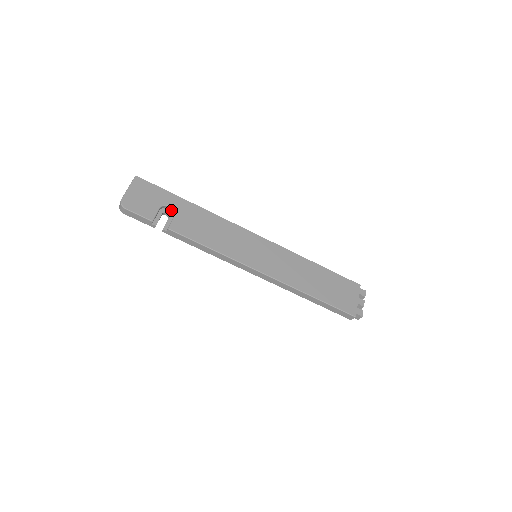
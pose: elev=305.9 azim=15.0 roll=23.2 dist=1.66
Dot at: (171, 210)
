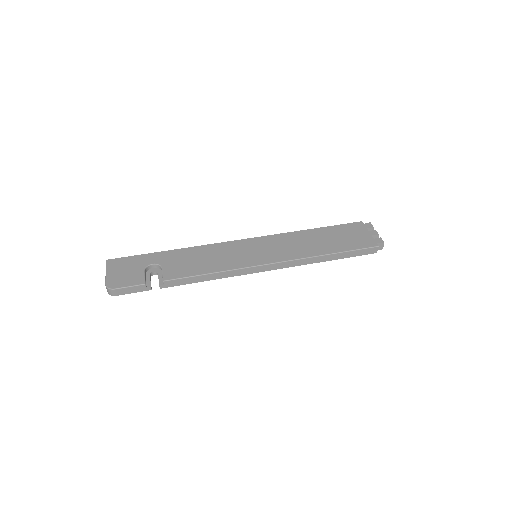
Dot at: (156, 267)
